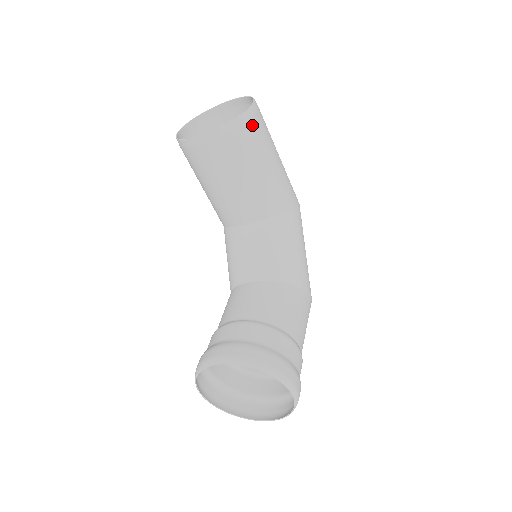
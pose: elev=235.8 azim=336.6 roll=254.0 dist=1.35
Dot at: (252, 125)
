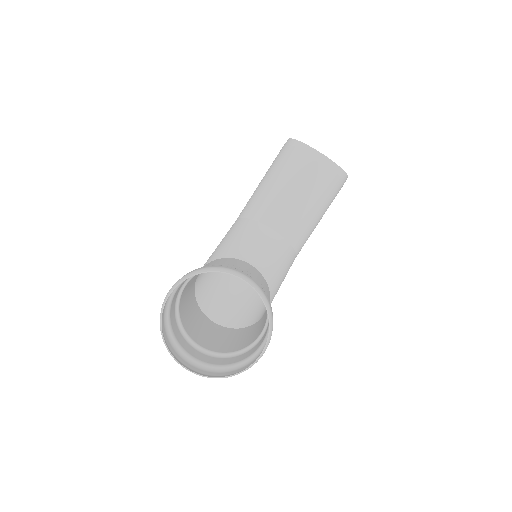
Dot at: (341, 185)
